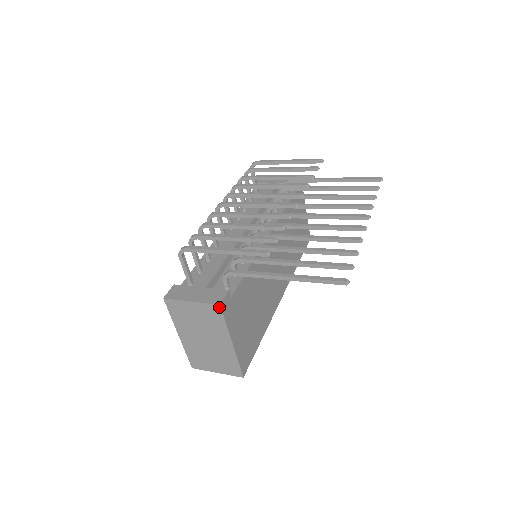
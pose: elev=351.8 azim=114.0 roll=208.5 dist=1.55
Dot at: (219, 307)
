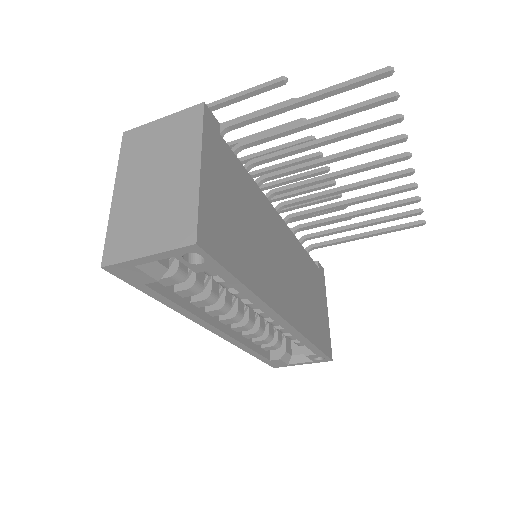
Dot at: (201, 107)
